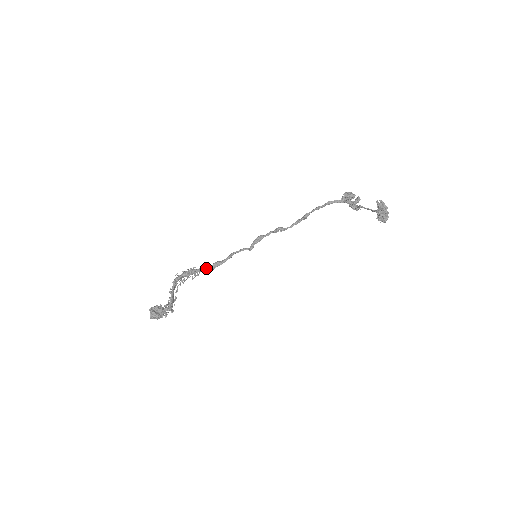
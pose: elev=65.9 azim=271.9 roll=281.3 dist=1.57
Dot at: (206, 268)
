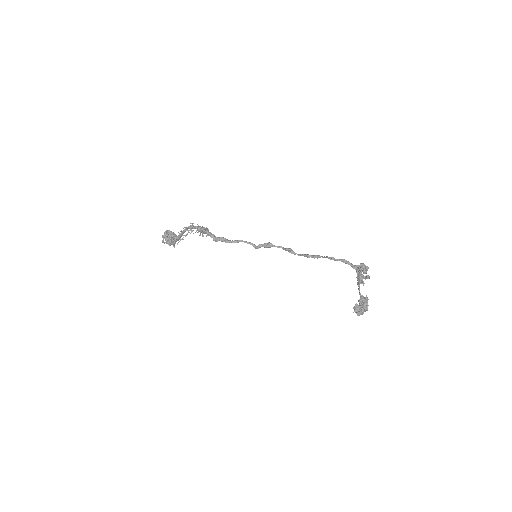
Dot at: (214, 236)
